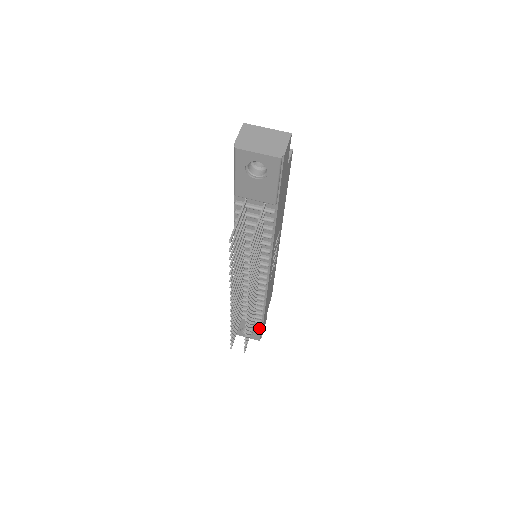
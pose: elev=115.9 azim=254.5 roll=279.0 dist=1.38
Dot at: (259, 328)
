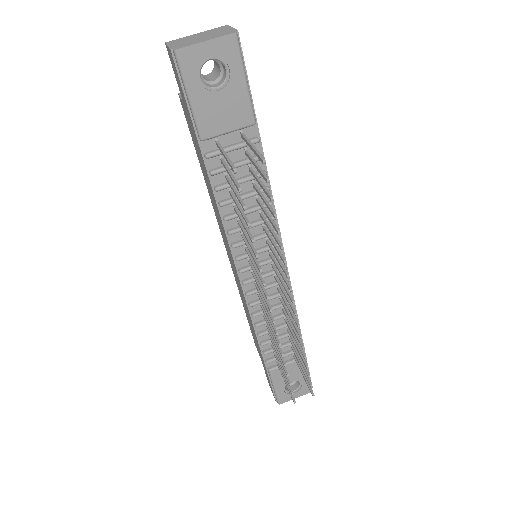
Dot at: occluded
